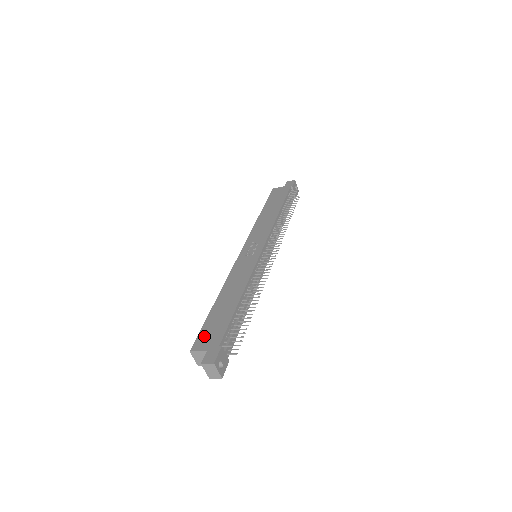
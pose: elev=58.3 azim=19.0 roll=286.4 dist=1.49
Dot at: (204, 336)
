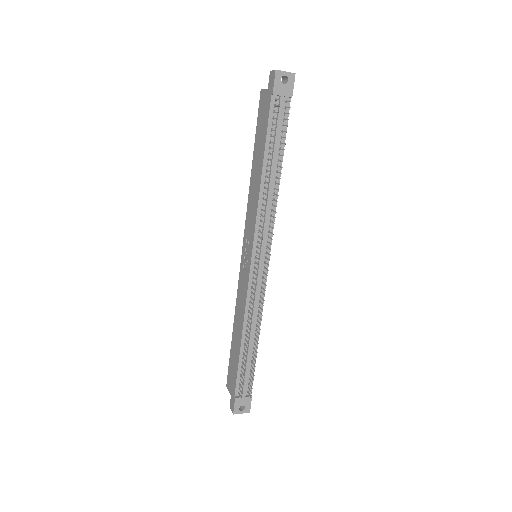
Dot at: (229, 375)
